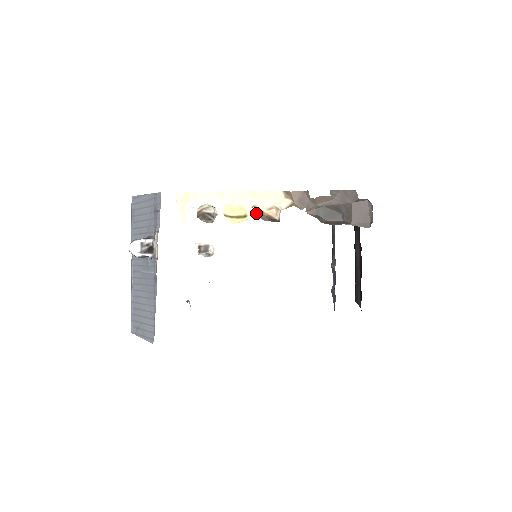
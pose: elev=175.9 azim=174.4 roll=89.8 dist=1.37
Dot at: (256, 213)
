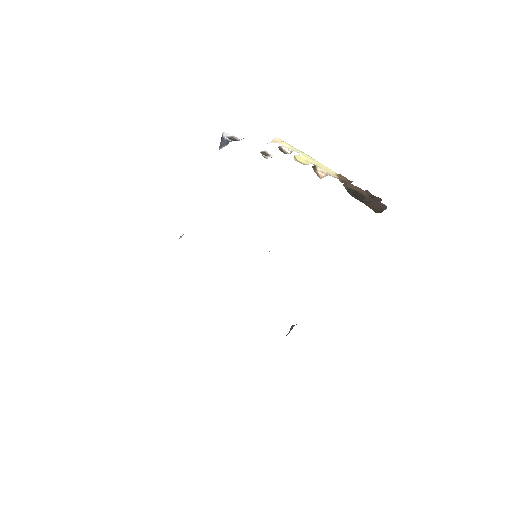
Dot at: (313, 167)
